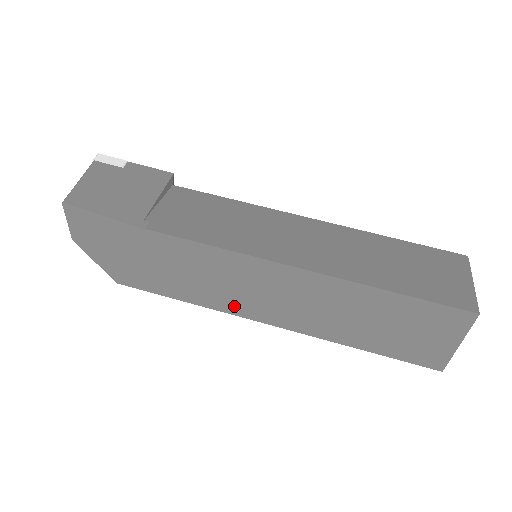
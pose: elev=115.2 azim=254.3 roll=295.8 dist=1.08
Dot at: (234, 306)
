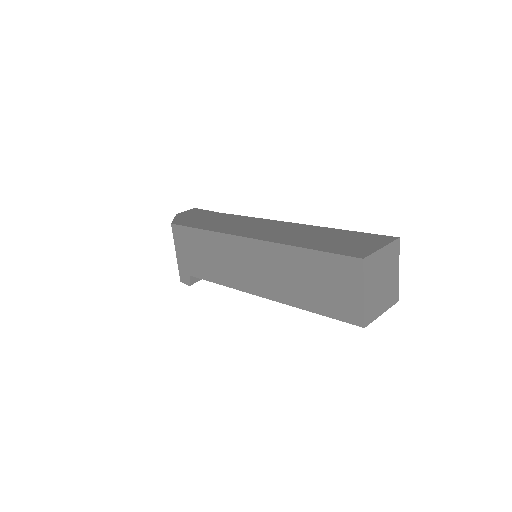
Dot at: (233, 231)
